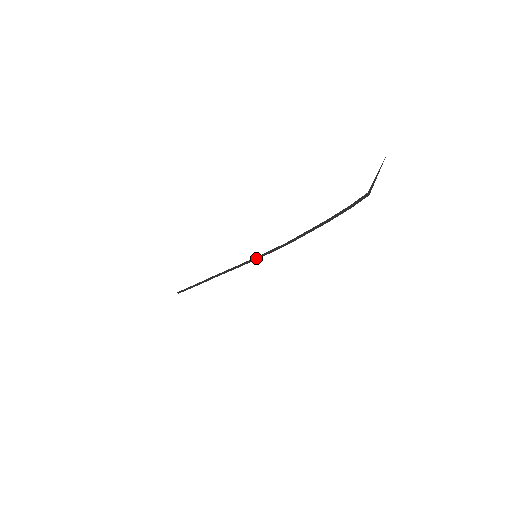
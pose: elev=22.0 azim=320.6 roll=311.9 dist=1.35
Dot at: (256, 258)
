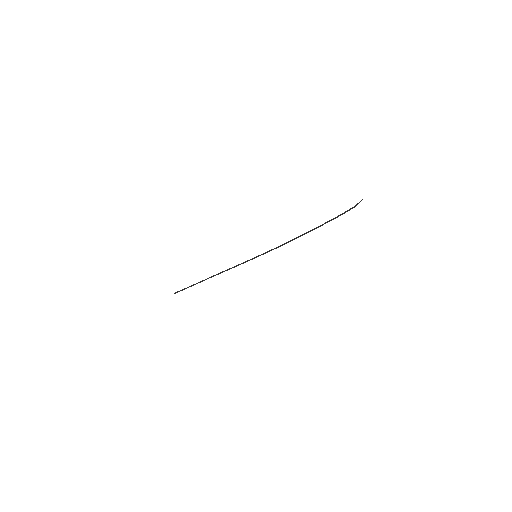
Dot at: occluded
